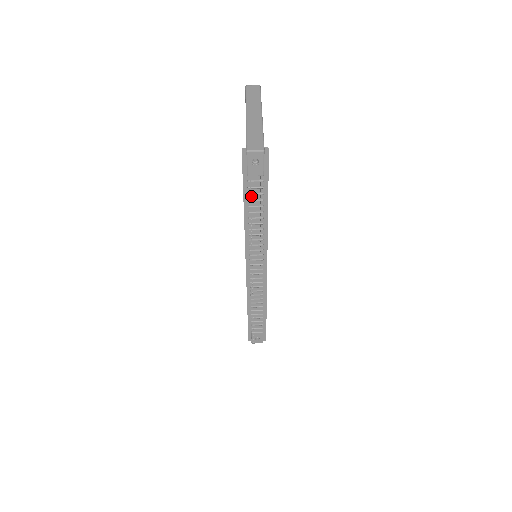
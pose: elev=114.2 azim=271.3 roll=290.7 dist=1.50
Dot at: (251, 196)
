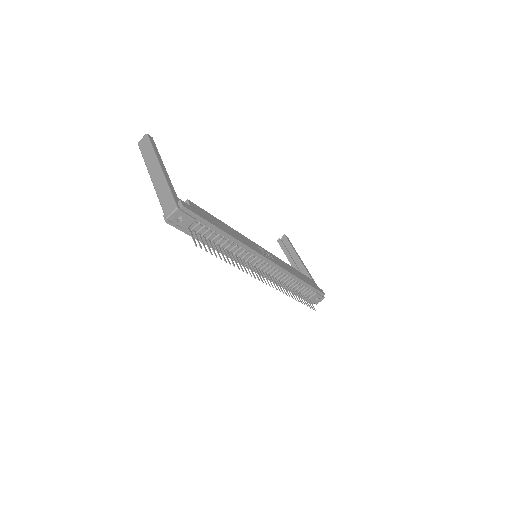
Dot at: (204, 236)
